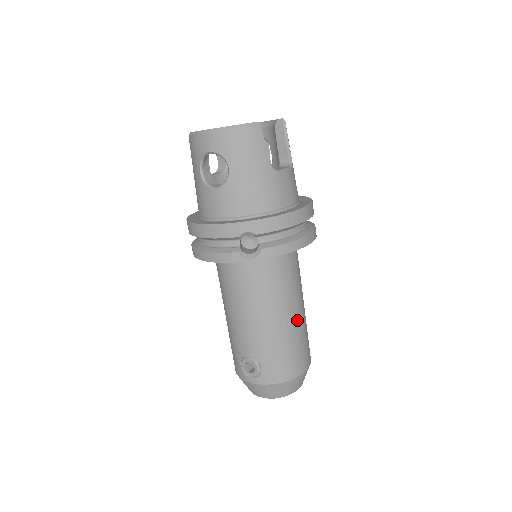
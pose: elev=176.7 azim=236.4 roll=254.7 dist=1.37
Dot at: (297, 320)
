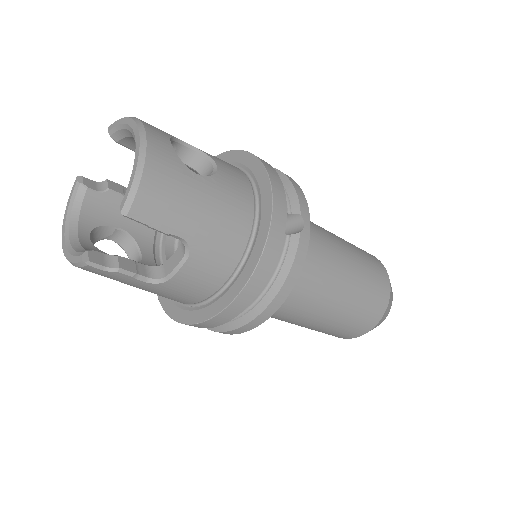
Dot at: (325, 320)
